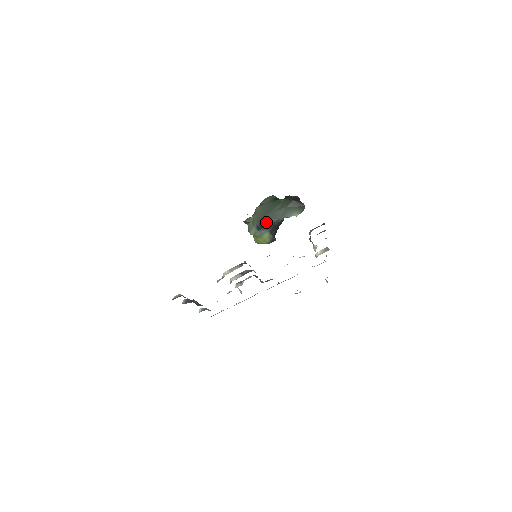
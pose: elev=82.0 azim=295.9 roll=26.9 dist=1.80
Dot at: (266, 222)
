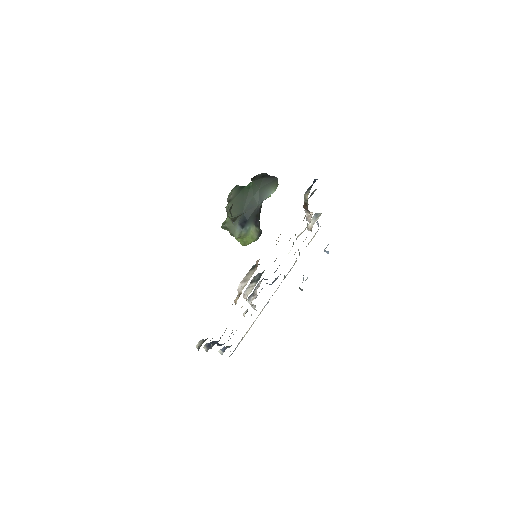
Dot at: (246, 215)
